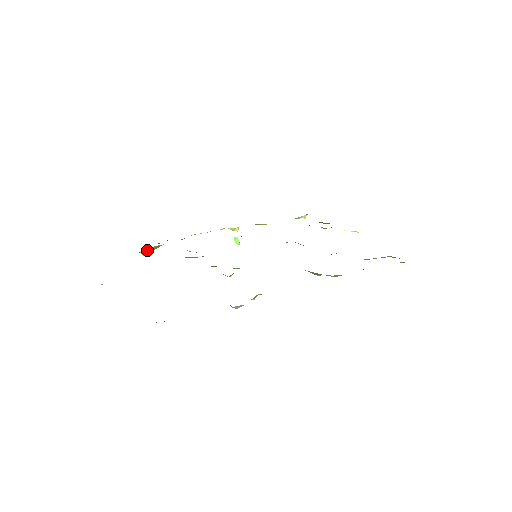
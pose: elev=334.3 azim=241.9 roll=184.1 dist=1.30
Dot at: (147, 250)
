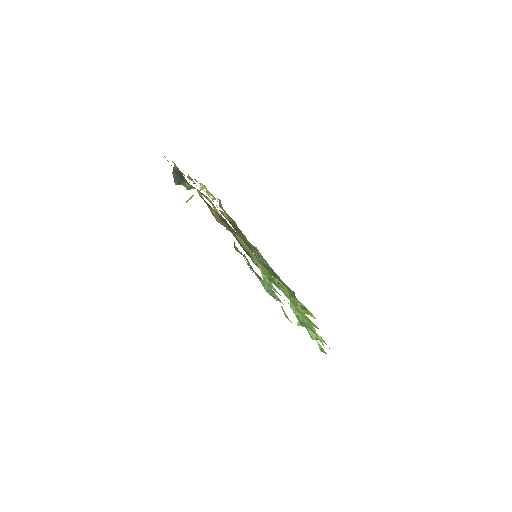
Dot at: occluded
